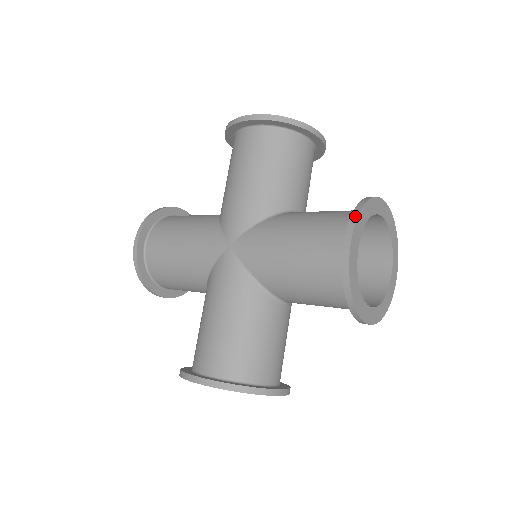
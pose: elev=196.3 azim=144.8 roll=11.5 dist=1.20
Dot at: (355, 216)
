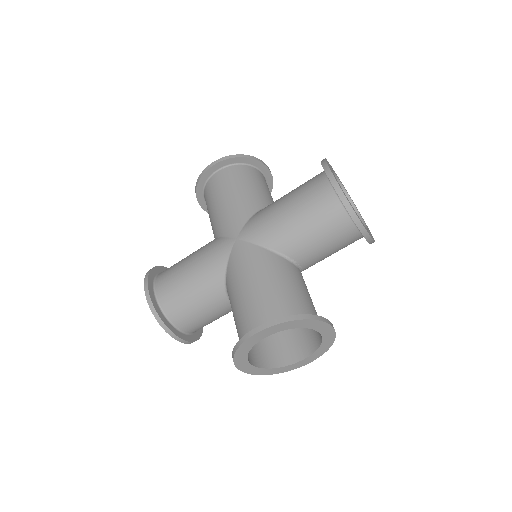
Dot at: (324, 161)
